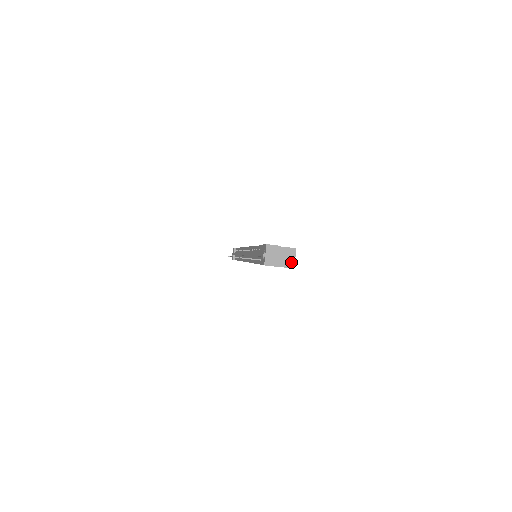
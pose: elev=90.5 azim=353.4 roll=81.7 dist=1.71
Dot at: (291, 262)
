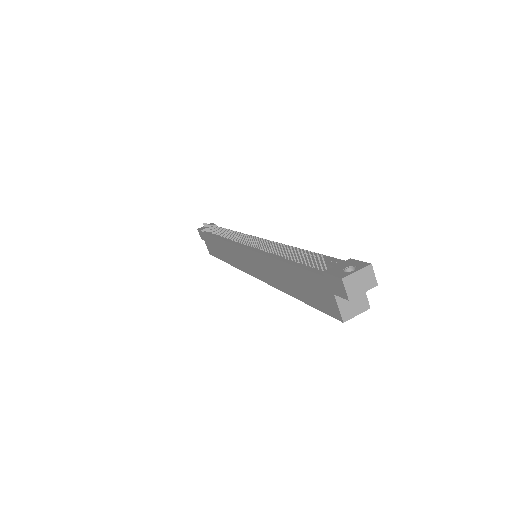
Dot at: (350, 313)
